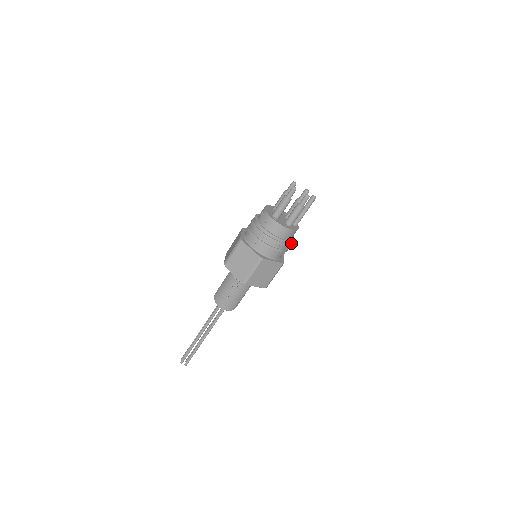
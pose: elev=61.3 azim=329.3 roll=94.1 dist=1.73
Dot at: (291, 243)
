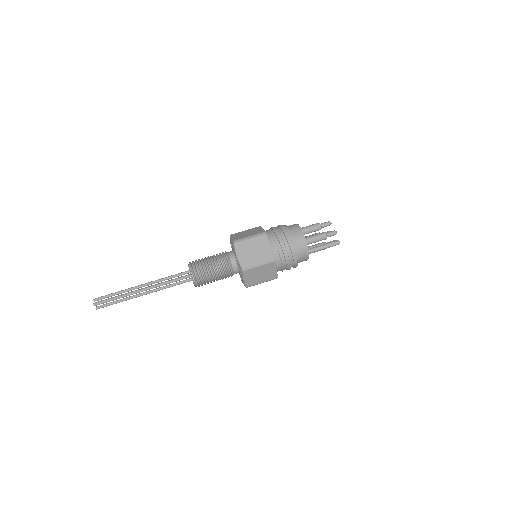
Dot at: (295, 251)
